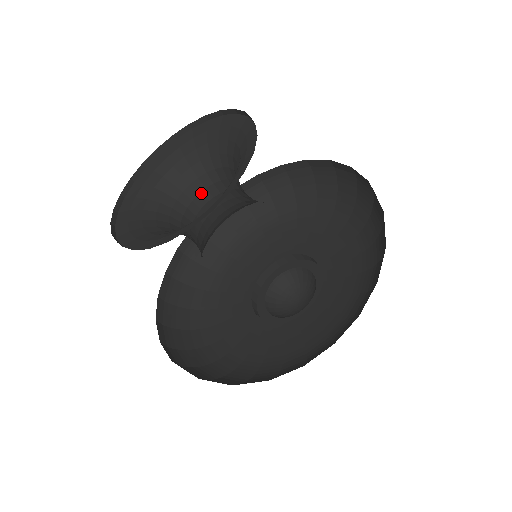
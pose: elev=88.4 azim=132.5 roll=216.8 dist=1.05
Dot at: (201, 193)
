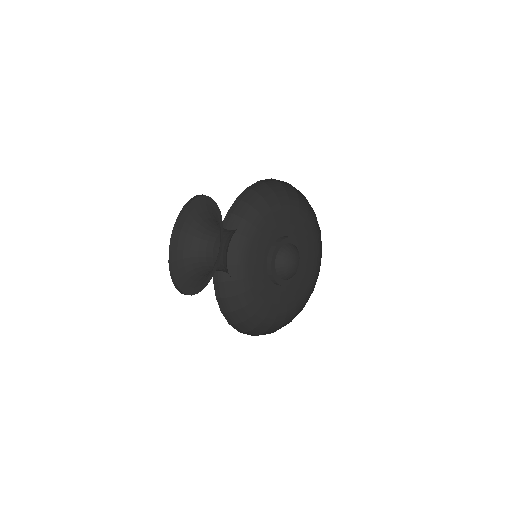
Dot at: (206, 256)
